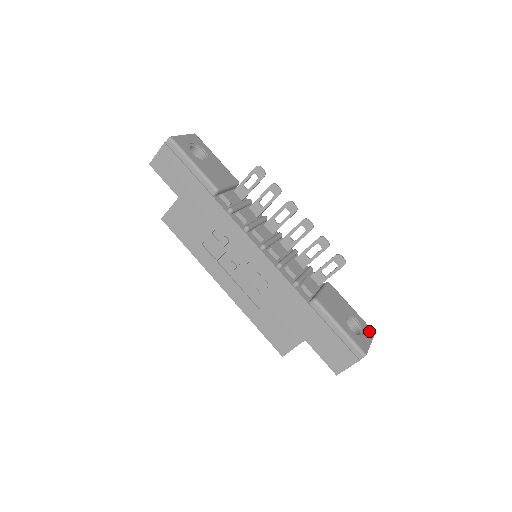
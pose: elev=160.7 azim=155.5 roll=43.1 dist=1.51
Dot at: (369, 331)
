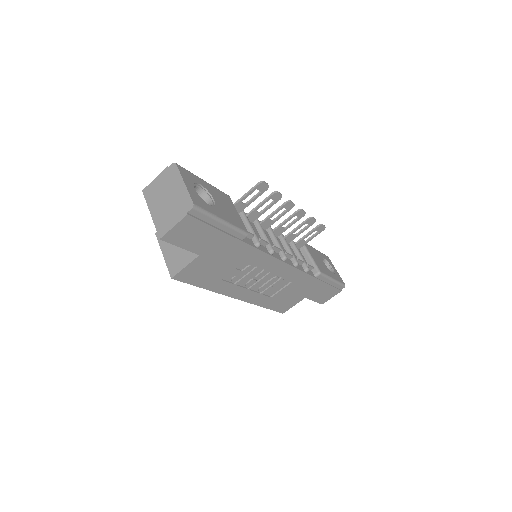
Dot at: (329, 260)
